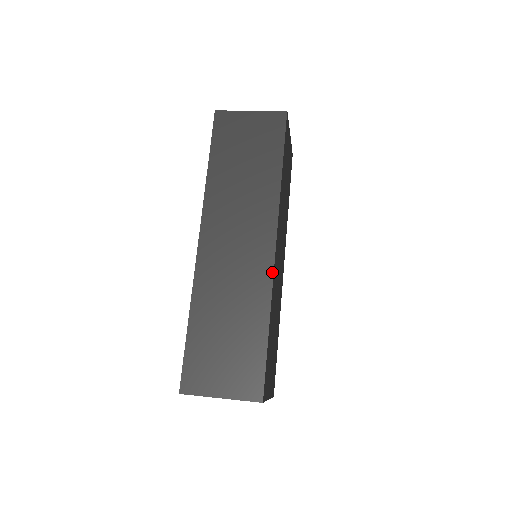
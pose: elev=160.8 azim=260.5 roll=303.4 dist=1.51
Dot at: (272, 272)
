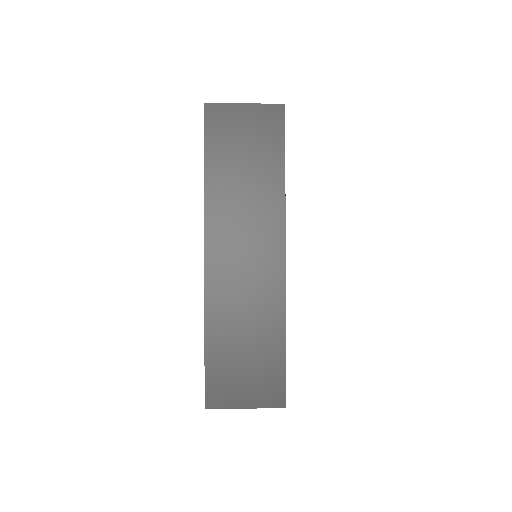
Dot at: (284, 285)
